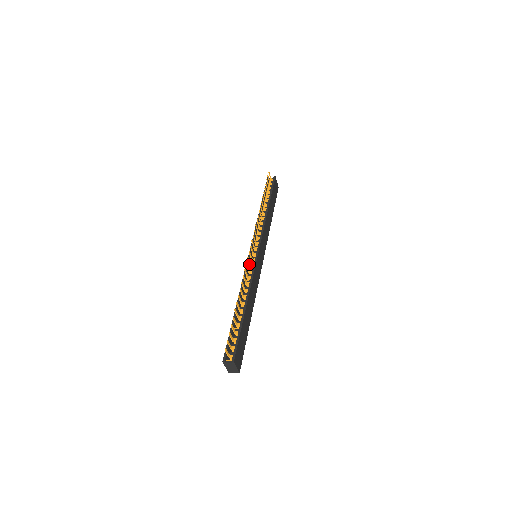
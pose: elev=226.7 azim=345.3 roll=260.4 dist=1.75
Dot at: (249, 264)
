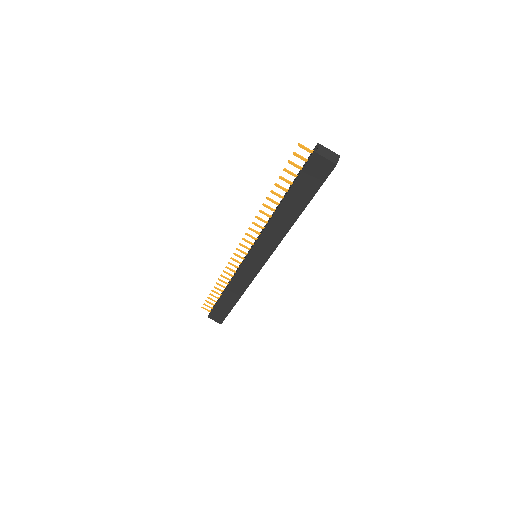
Dot at: (256, 245)
